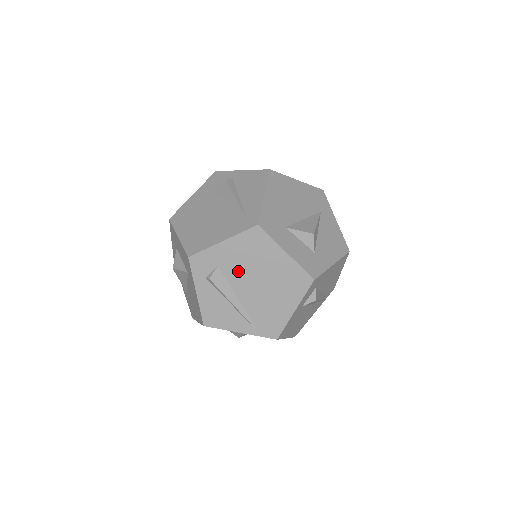
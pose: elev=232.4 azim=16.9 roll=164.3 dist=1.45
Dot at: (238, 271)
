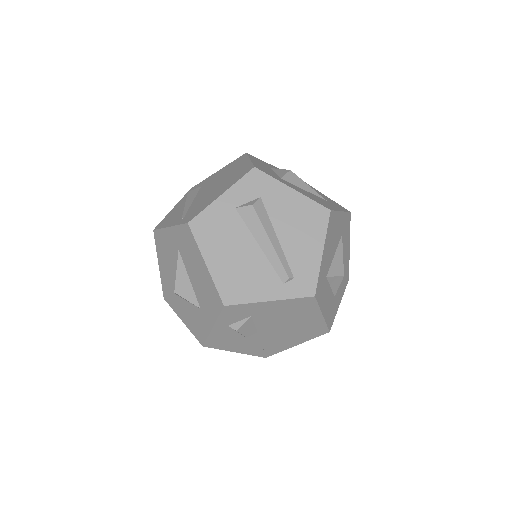
Dot at: (210, 184)
